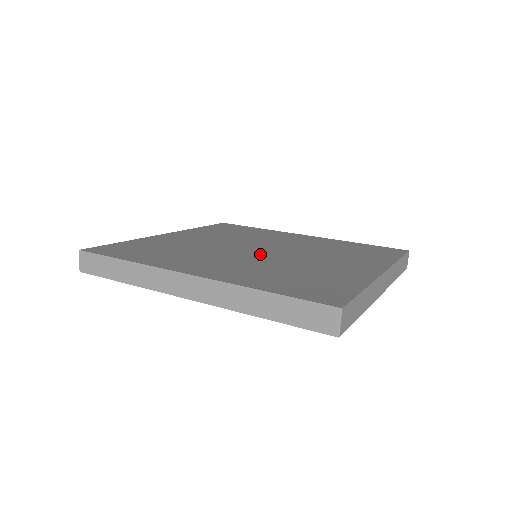
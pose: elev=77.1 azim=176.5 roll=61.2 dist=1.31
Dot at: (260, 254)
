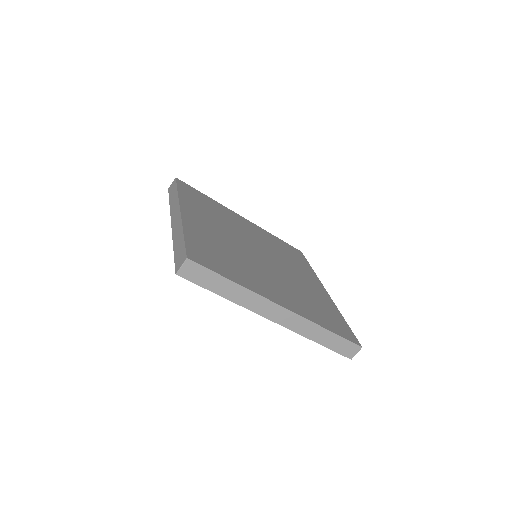
Dot at: (250, 250)
